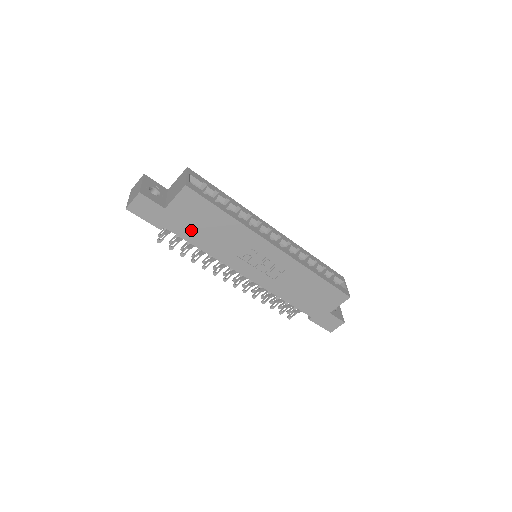
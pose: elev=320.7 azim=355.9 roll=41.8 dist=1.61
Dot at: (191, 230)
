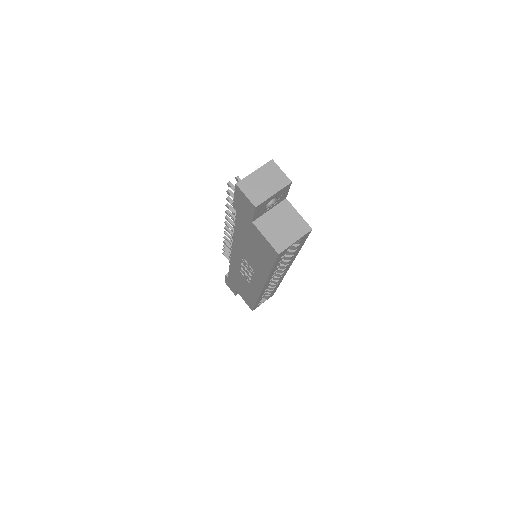
Dot at: (245, 233)
